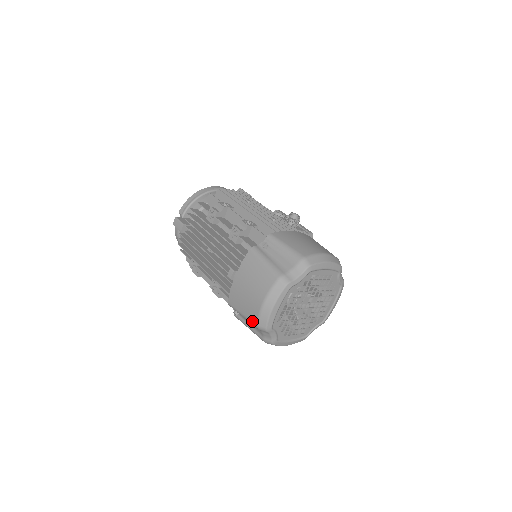
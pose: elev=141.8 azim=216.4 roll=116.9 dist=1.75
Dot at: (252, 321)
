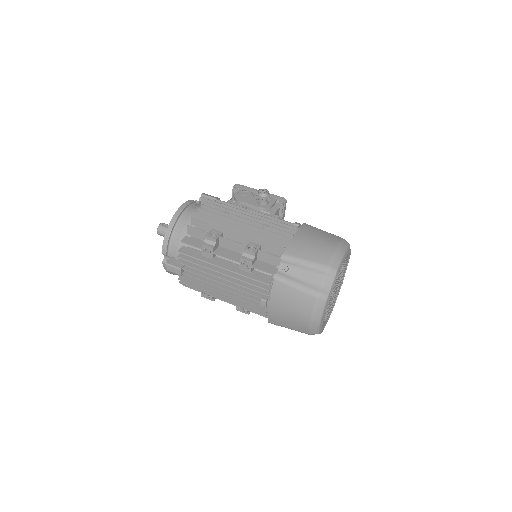
Dot at: (302, 332)
